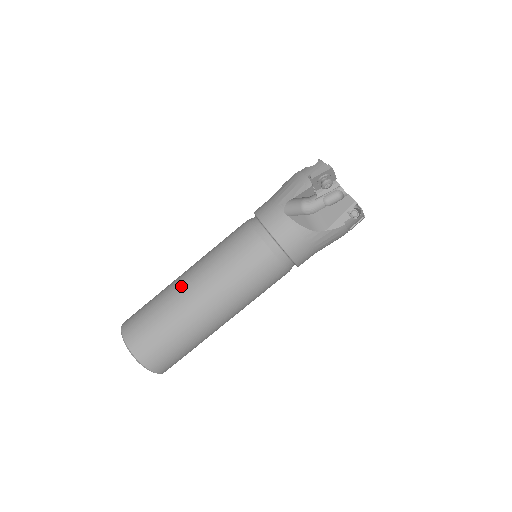
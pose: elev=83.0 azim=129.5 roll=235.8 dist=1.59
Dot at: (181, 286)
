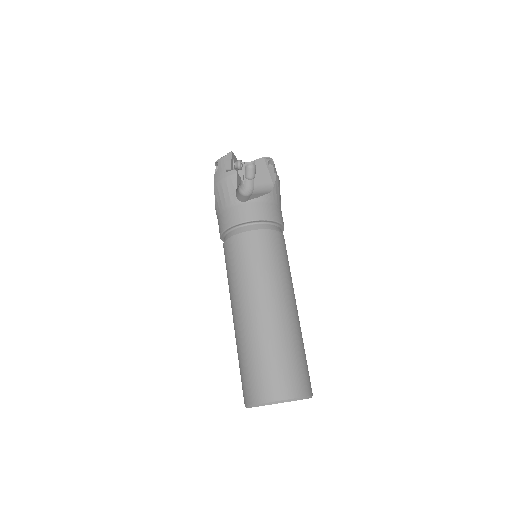
Dot at: (250, 320)
